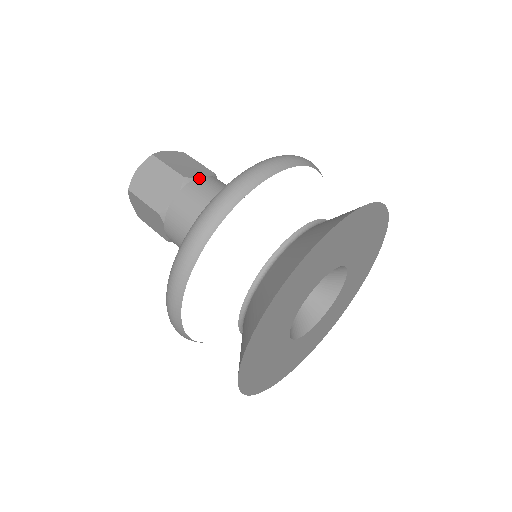
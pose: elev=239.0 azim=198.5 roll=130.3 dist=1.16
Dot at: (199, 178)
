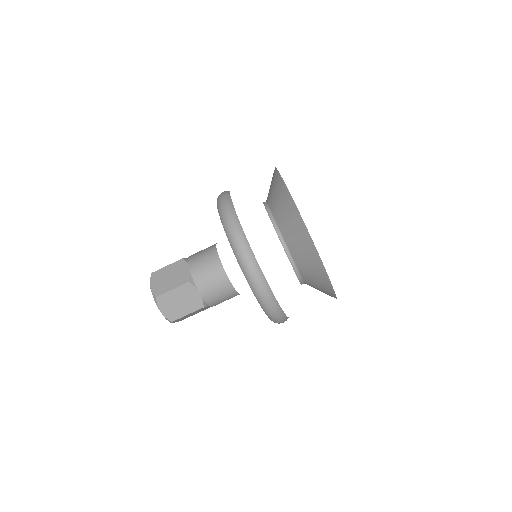
Dot at: occluded
